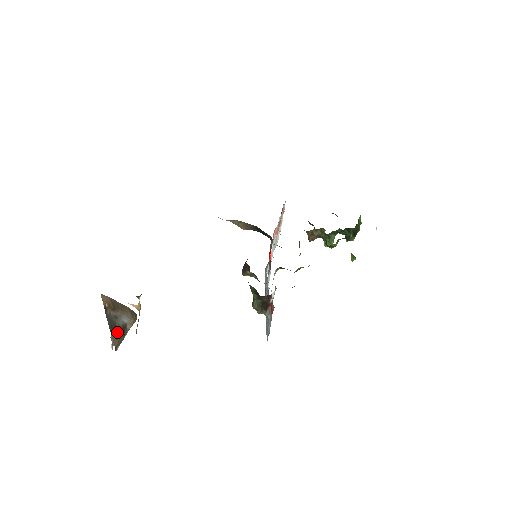
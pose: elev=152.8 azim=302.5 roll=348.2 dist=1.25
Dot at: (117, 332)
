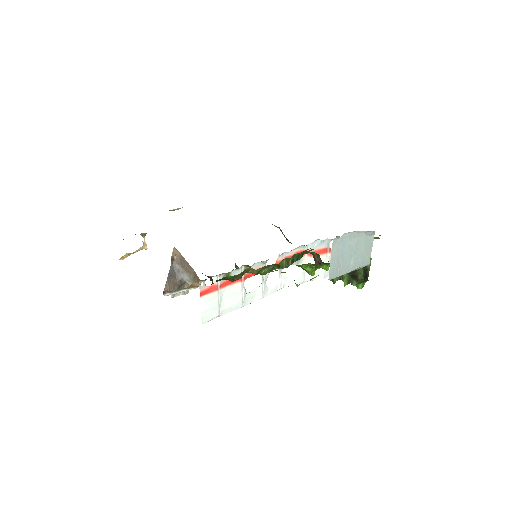
Dot at: (173, 282)
